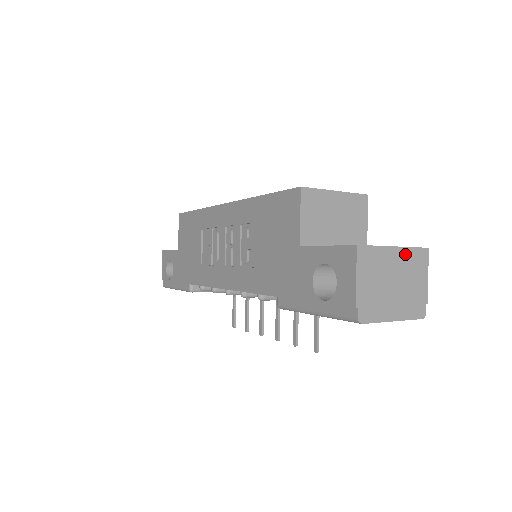
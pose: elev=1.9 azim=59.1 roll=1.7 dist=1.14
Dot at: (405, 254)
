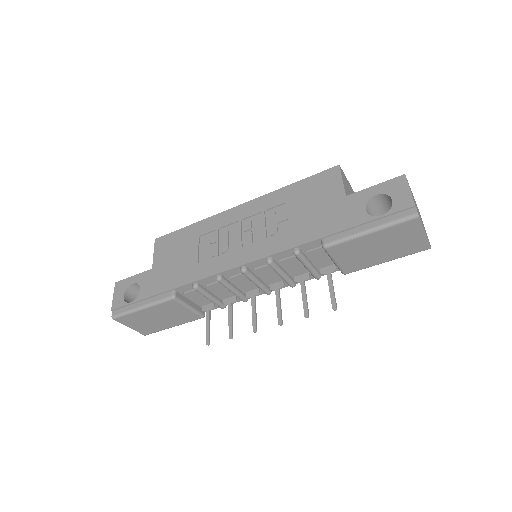
Dot at: (416, 204)
